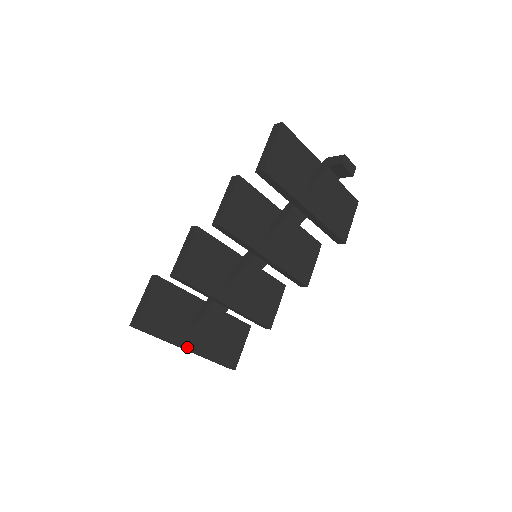
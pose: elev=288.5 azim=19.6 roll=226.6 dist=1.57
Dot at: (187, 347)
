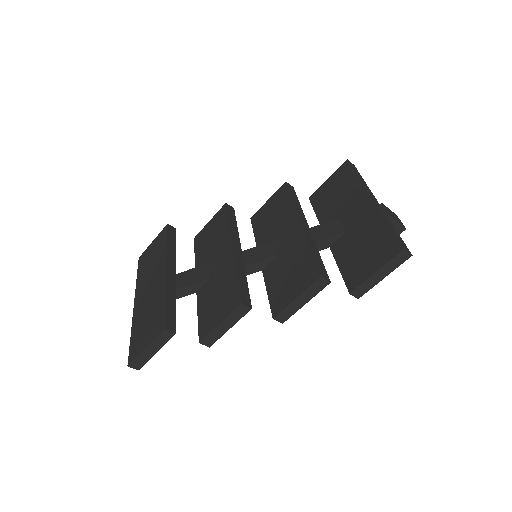
Dot at: occluded
